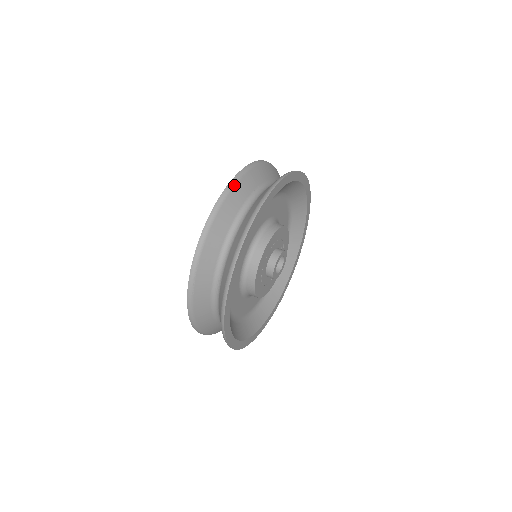
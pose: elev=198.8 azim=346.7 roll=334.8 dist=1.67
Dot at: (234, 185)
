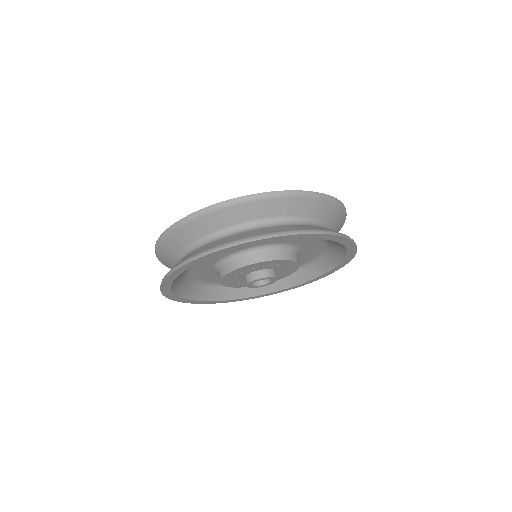
Dot at: (242, 202)
